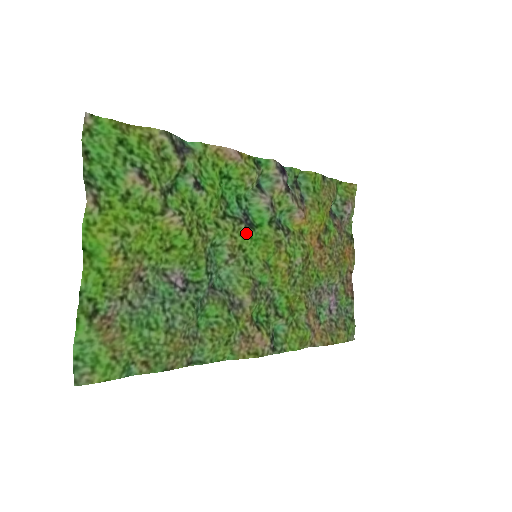
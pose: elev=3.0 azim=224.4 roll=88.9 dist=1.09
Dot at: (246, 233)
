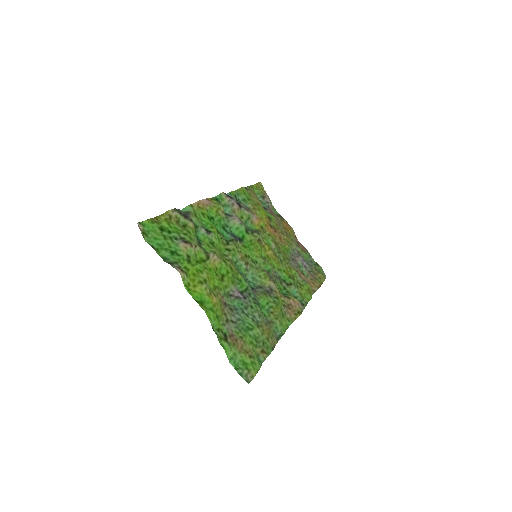
Dot at: (242, 246)
